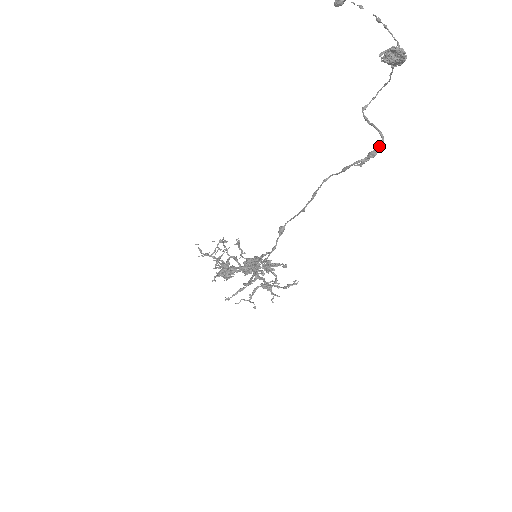
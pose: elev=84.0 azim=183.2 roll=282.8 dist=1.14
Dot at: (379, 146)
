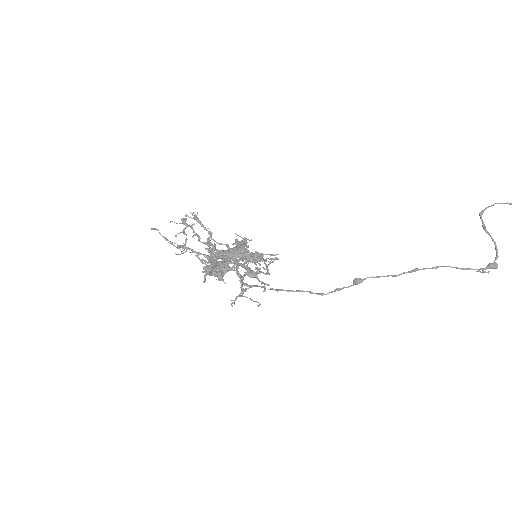
Dot at: (497, 258)
